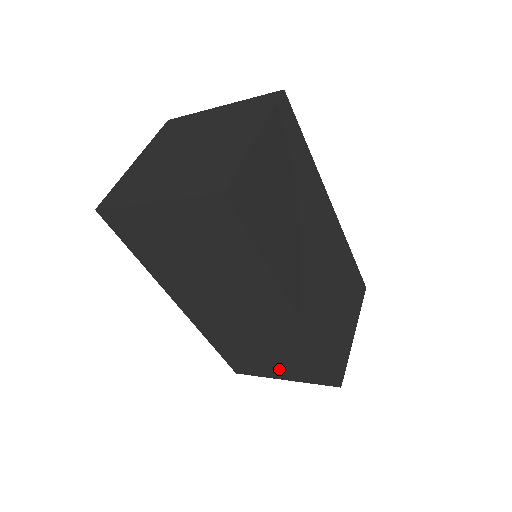
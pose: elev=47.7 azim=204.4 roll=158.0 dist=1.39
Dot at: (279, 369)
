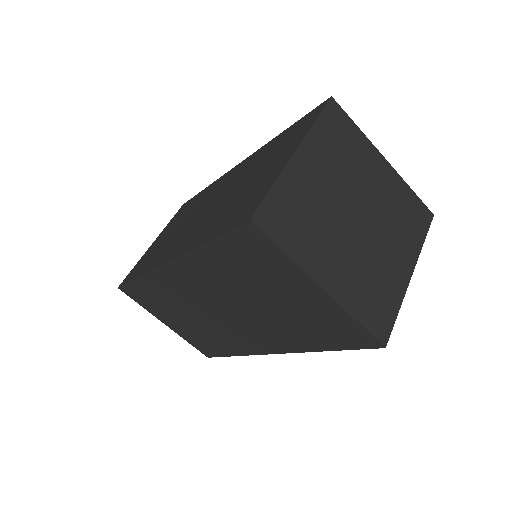
Dot at: (175, 324)
